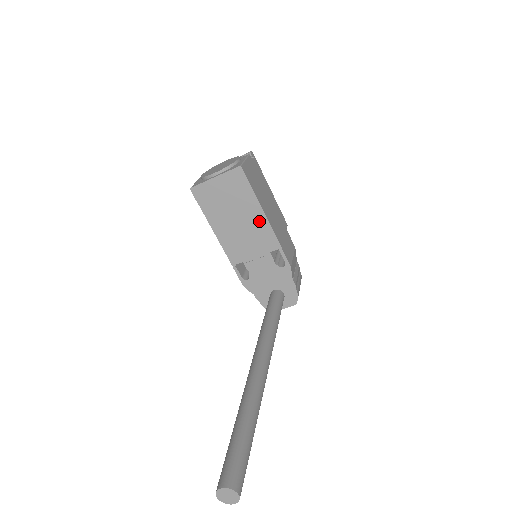
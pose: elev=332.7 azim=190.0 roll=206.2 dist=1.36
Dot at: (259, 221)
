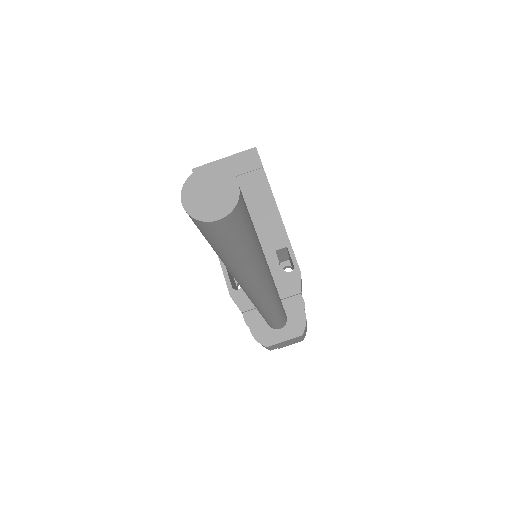
Dot at: (267, 210)
